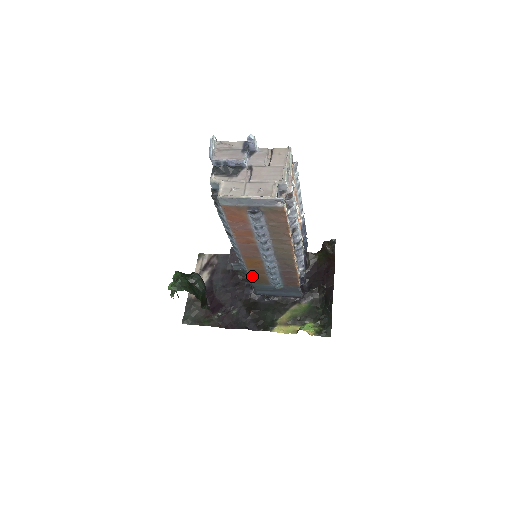
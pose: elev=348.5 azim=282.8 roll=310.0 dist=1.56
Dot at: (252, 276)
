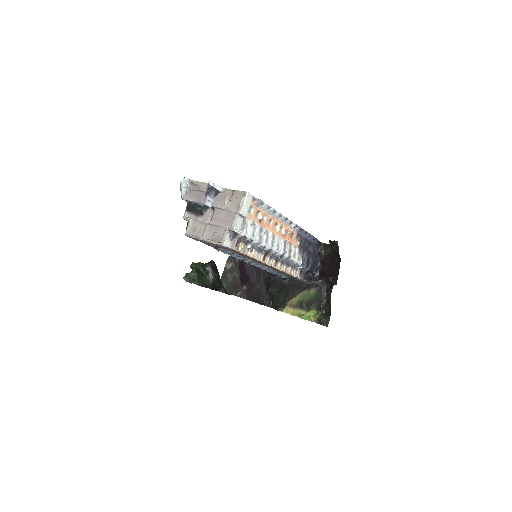
Dot at: occluded
